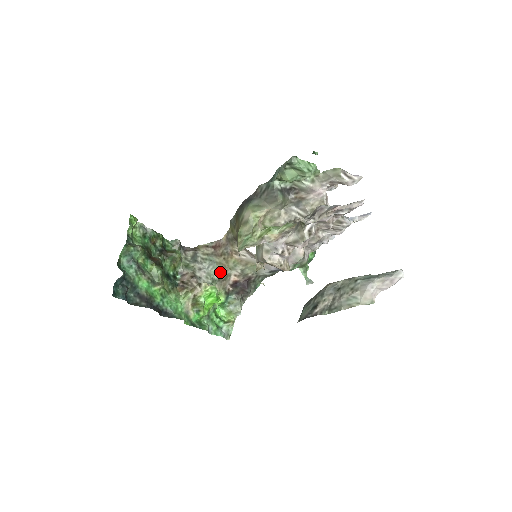
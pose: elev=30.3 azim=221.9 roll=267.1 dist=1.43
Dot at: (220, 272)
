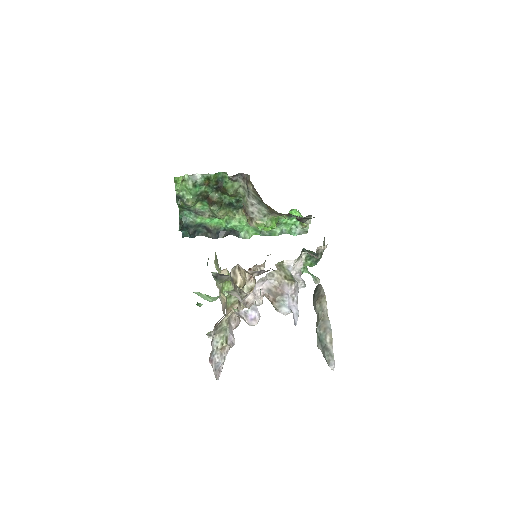
Dot at: (269, 210)
